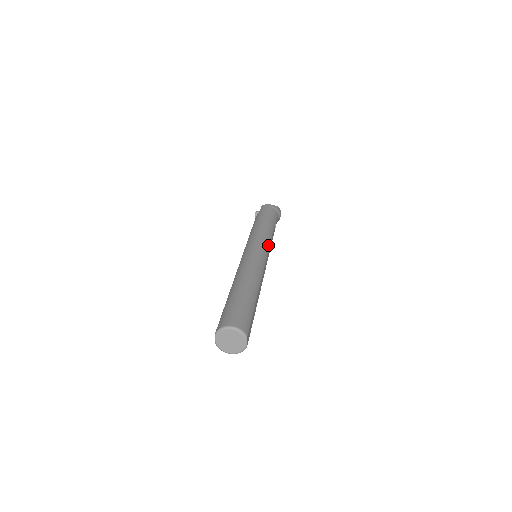
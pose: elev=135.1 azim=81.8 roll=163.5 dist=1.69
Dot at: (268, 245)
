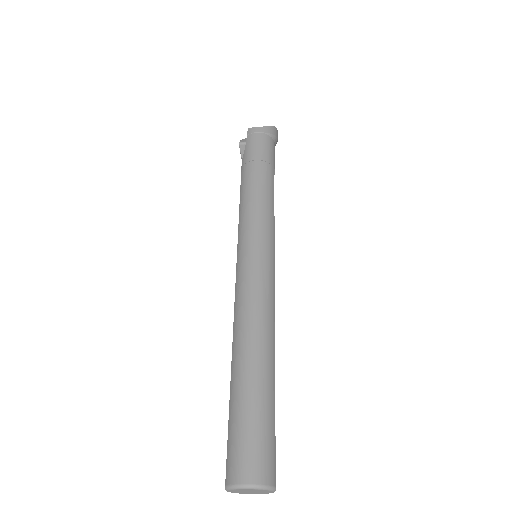
Dot at: (272, 235)
